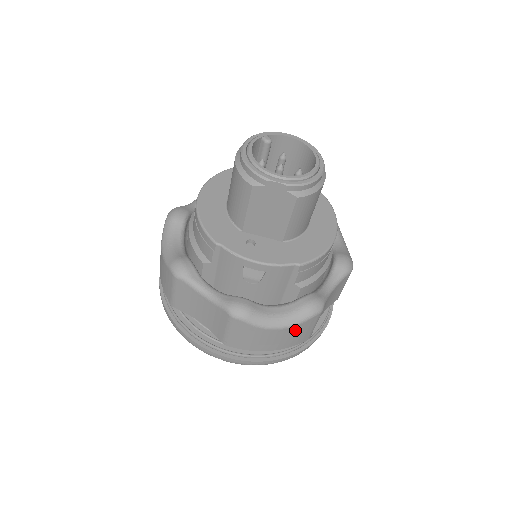
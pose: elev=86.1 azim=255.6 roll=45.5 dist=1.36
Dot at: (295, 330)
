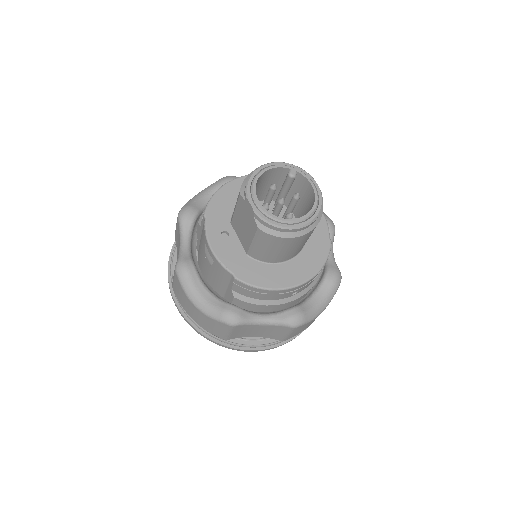
Dot at: (208, 320)
